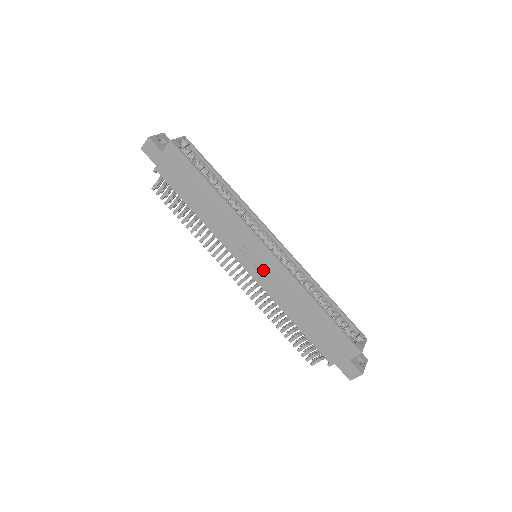
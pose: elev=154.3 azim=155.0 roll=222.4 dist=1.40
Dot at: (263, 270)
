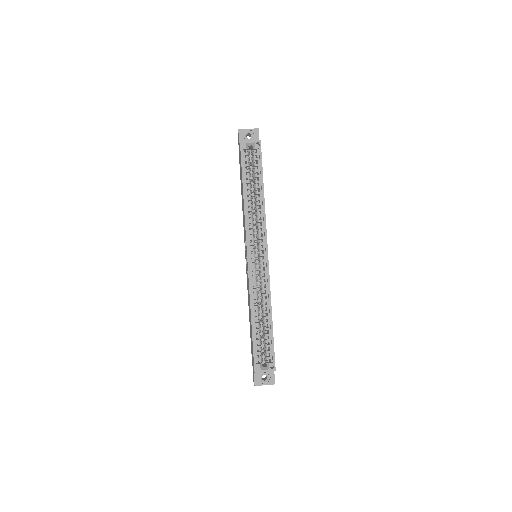
Dot at: occluded
